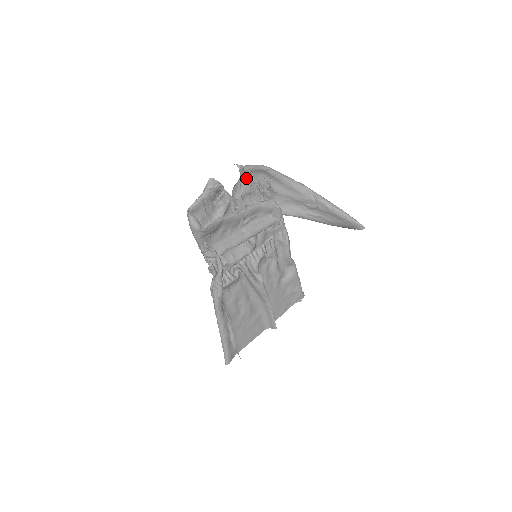
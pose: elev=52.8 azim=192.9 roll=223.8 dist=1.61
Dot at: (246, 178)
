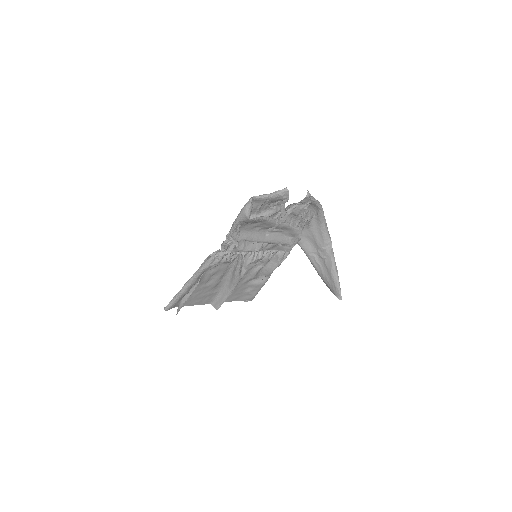
Dot at: occluded
